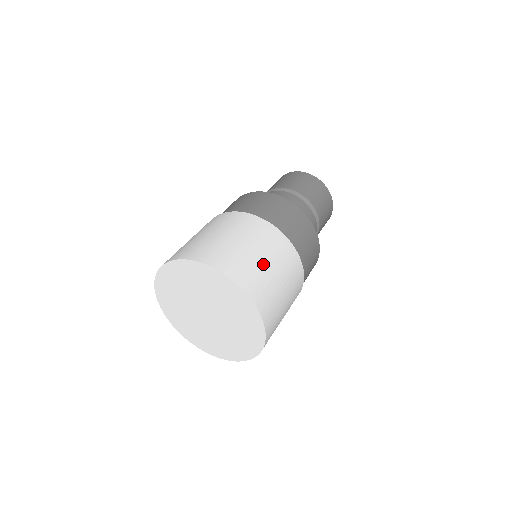
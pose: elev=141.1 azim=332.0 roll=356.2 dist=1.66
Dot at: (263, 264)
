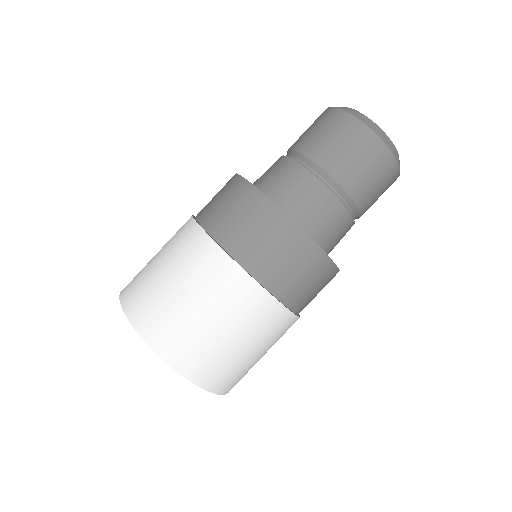
Dot at: (227, 344)
